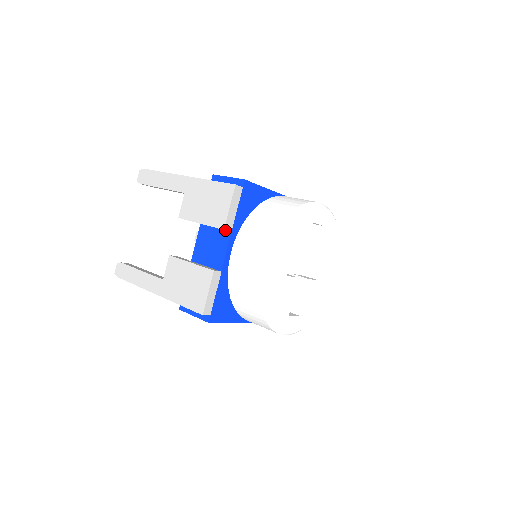
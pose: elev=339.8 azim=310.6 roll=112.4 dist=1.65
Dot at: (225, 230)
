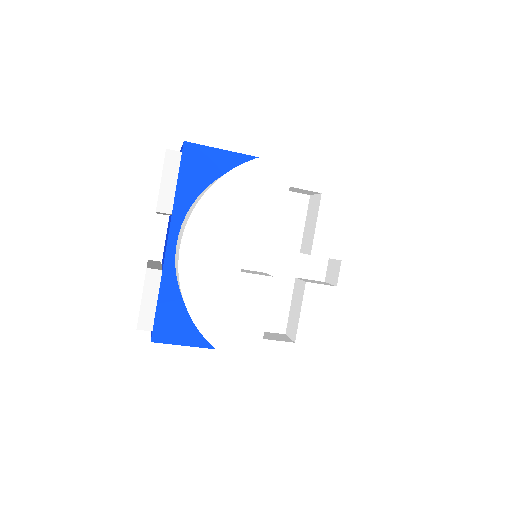
Dot at: occluded
